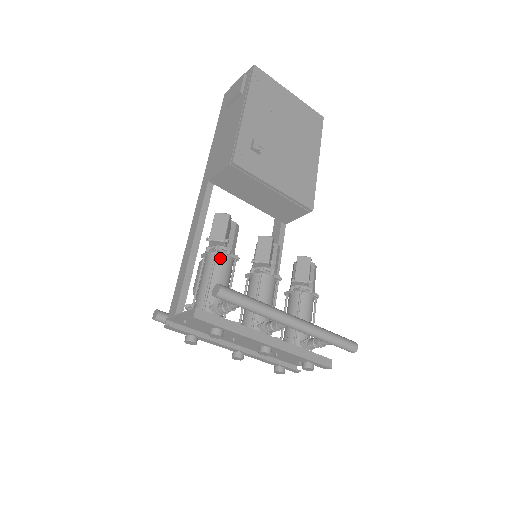
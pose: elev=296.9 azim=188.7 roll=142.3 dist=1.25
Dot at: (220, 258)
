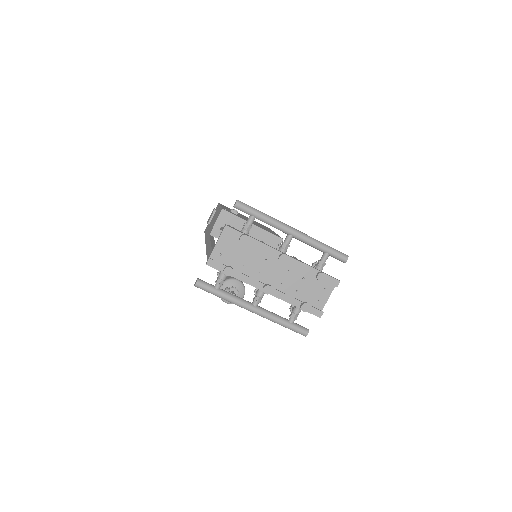
Dot at: occluded
